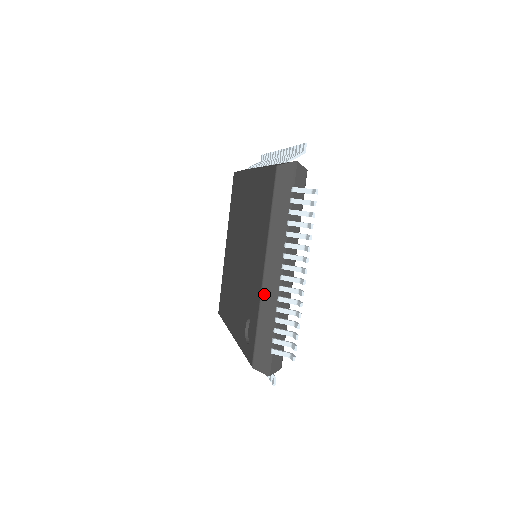
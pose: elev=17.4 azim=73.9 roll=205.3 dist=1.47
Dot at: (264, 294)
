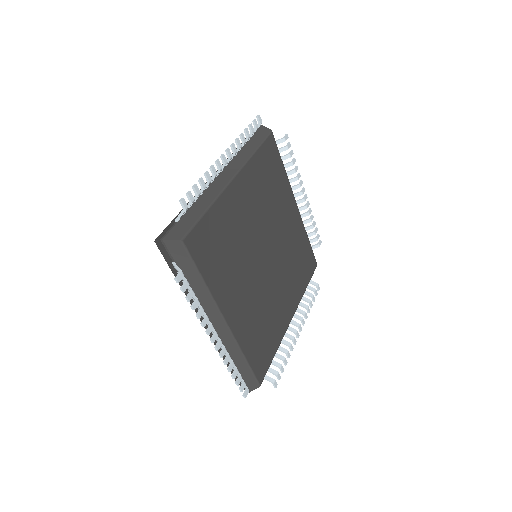
Dot at: occluded
